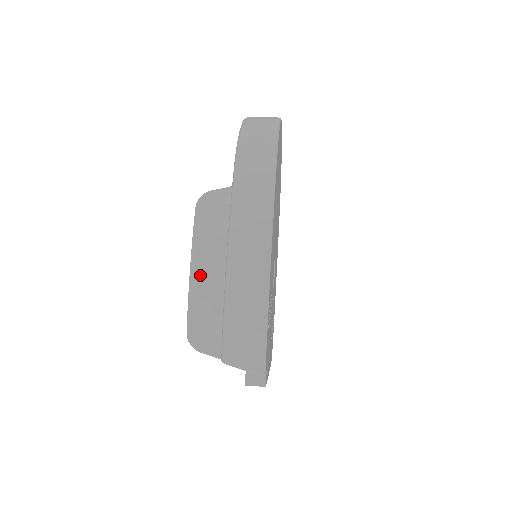
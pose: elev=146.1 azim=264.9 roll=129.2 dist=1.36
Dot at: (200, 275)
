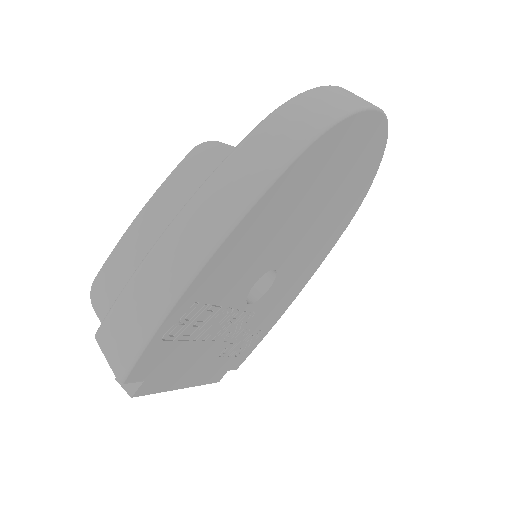
Dot at: (141, 227)
